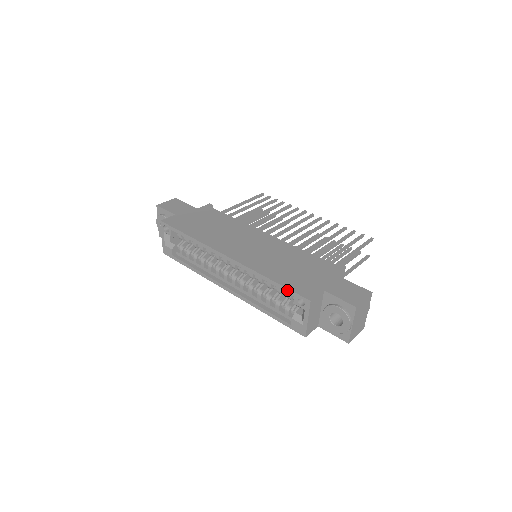
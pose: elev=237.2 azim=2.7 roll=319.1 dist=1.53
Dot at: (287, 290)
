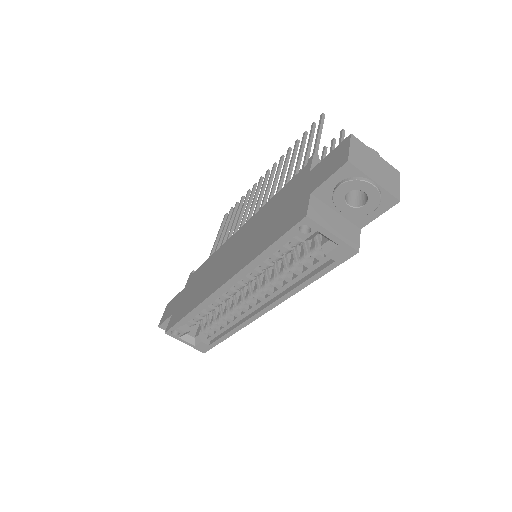
Dot at: (283, 239)
